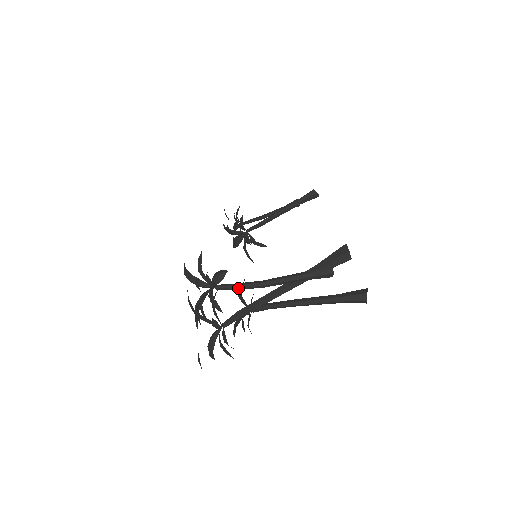
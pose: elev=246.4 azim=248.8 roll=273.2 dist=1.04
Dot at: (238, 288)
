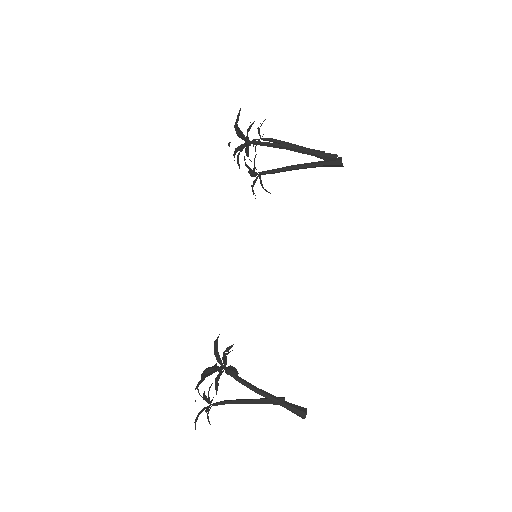
Dot at: (273, 139)
